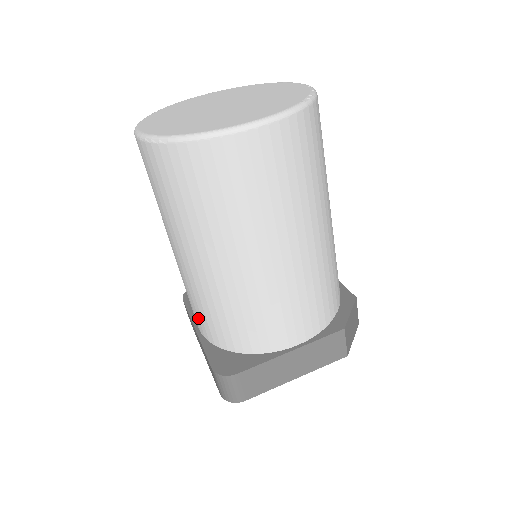
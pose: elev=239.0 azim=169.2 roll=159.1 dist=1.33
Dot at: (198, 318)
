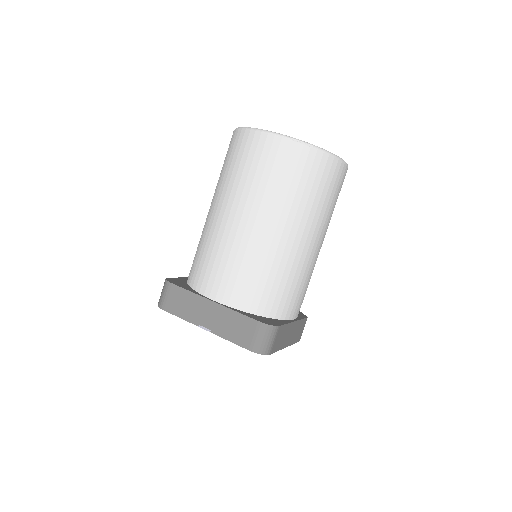
Dot at: (234, 286)
